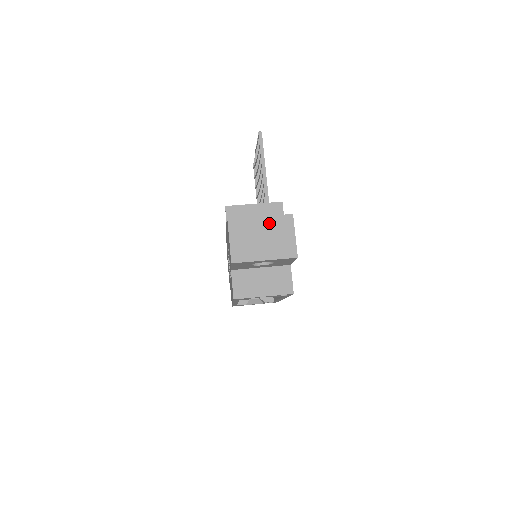
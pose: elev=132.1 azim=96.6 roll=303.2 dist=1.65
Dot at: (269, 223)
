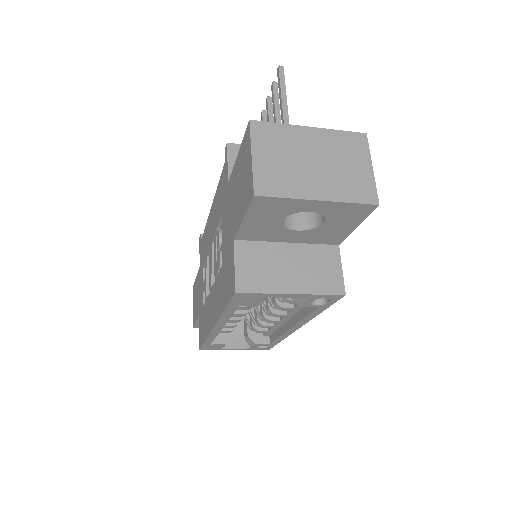
Dot at: (326, 140)
